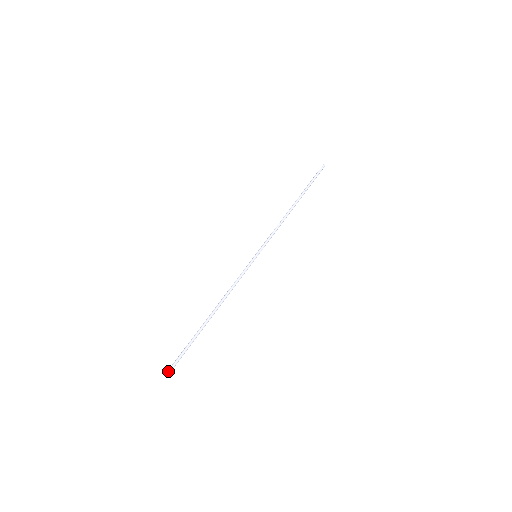
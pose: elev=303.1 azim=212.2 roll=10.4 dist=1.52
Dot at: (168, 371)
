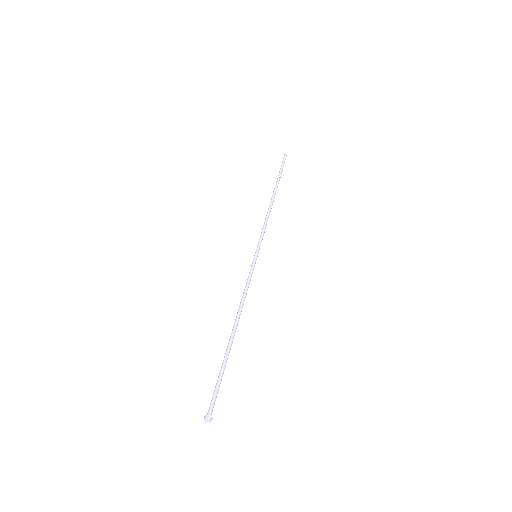
Dot at: (207, 413)
